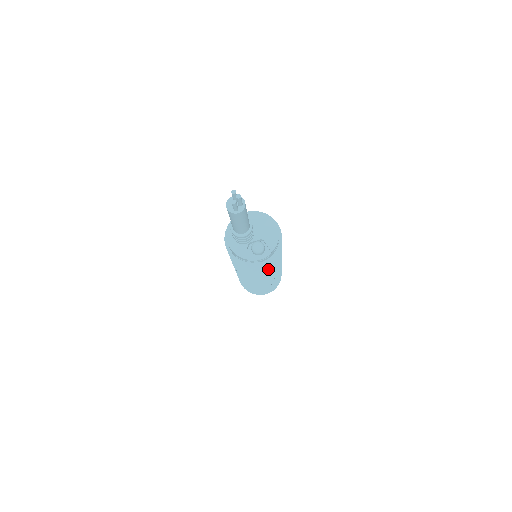
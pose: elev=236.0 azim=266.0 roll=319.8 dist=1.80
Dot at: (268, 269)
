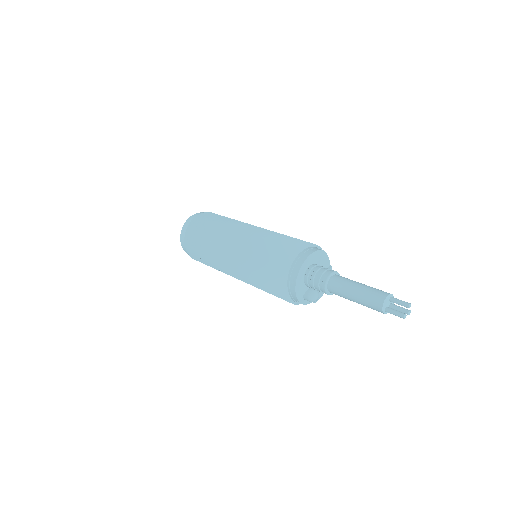
Dot at: occluded
